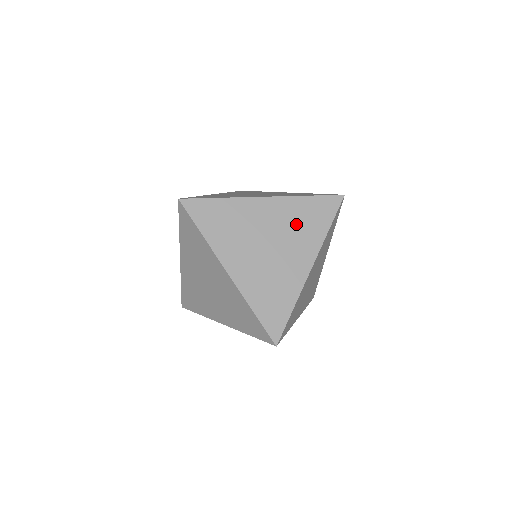
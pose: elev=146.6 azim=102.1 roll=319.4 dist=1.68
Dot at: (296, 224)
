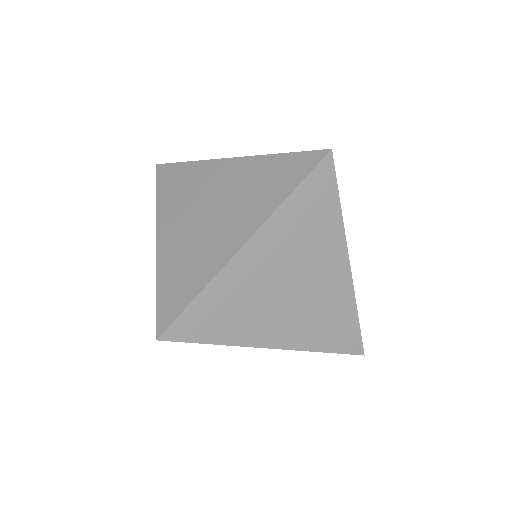
Dot at: occluded
